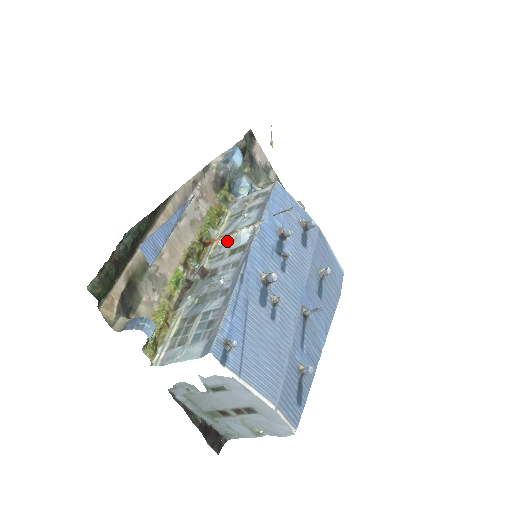
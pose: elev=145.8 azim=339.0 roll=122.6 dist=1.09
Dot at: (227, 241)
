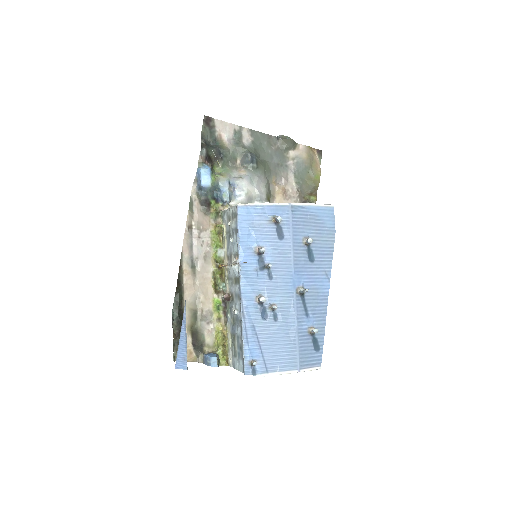
Dot at: (230, 266)
